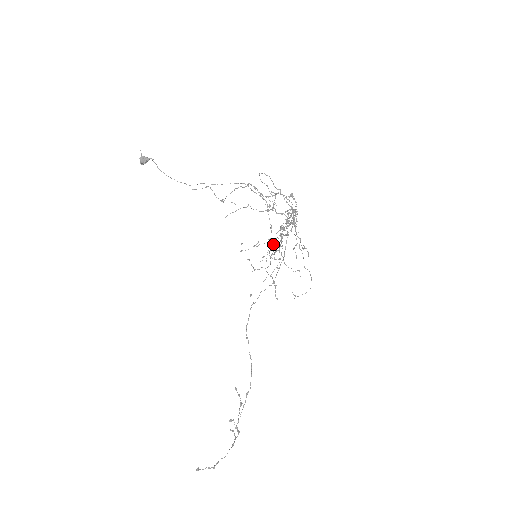
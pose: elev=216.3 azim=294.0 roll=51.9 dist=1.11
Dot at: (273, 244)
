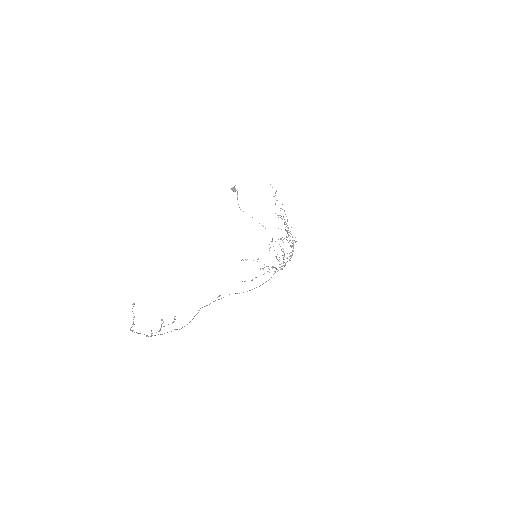
Dot at: occluded
